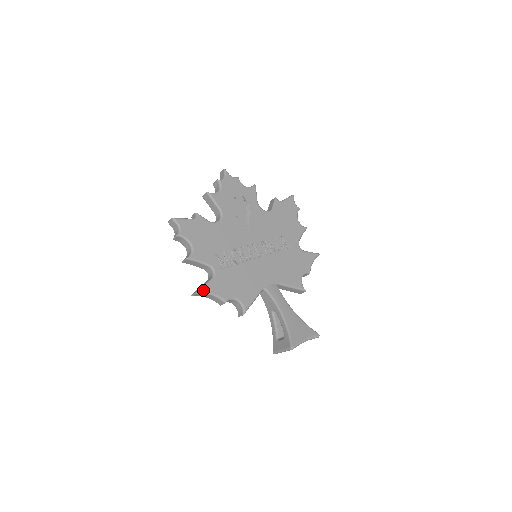
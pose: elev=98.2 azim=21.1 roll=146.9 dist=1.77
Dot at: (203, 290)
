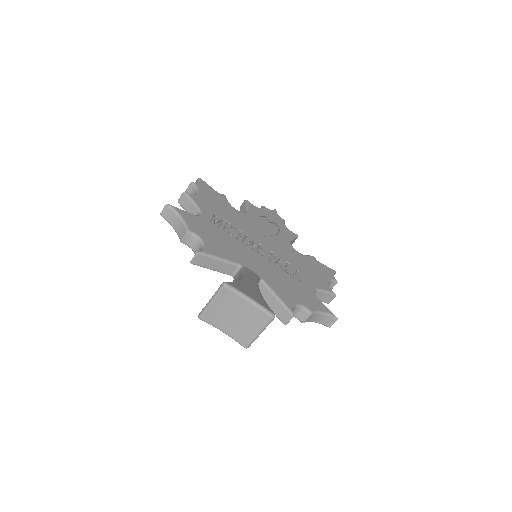
Dot at: (175, 208)
